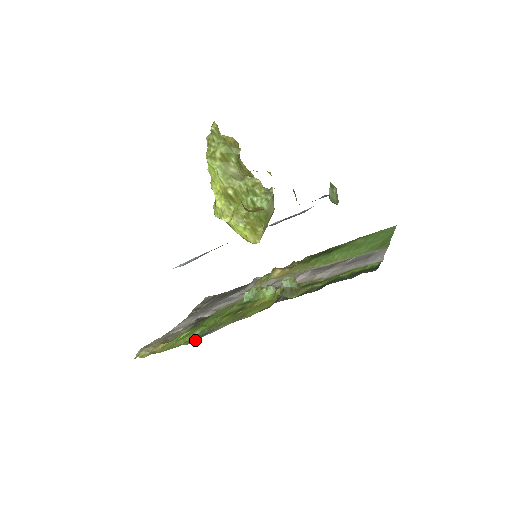
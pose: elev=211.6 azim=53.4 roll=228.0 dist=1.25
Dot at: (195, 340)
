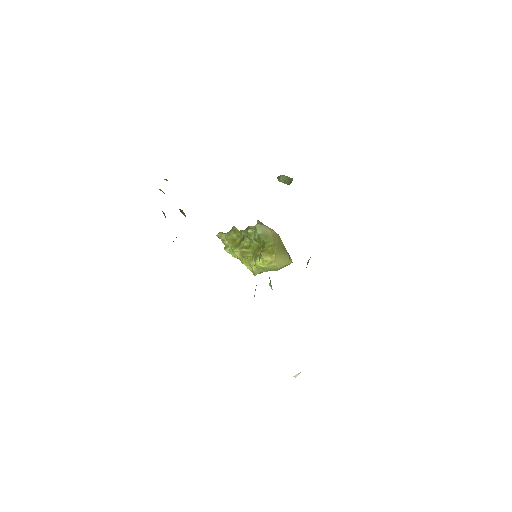
Dot at: occluded
